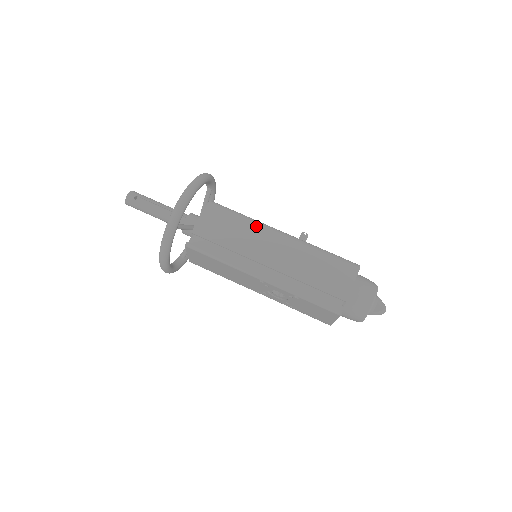
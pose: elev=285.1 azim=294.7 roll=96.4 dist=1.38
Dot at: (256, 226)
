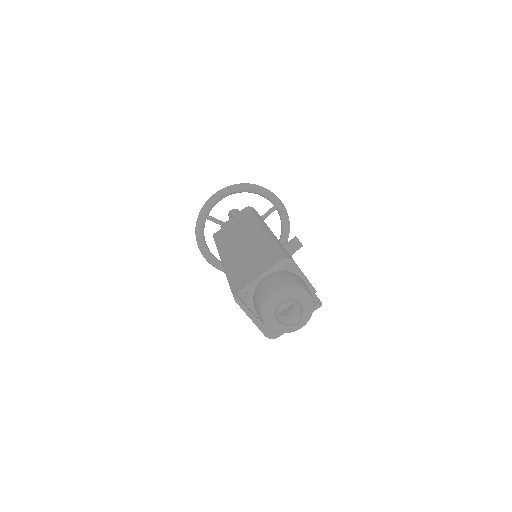
Dot at: (253, 222)
